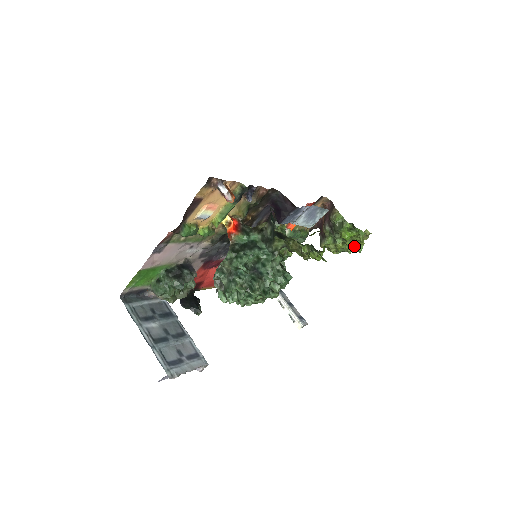
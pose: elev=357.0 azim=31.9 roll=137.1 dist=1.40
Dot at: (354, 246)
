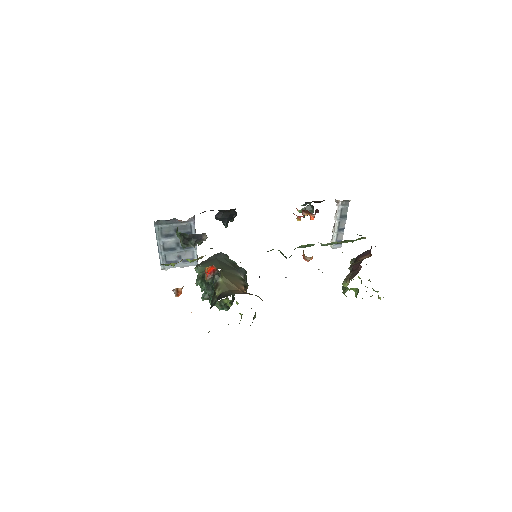
Dot at: occluded
